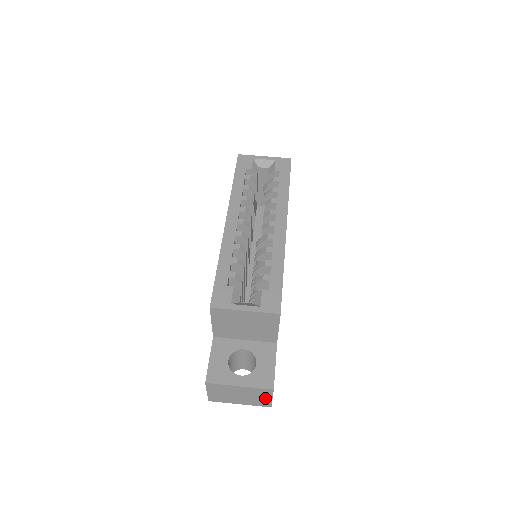
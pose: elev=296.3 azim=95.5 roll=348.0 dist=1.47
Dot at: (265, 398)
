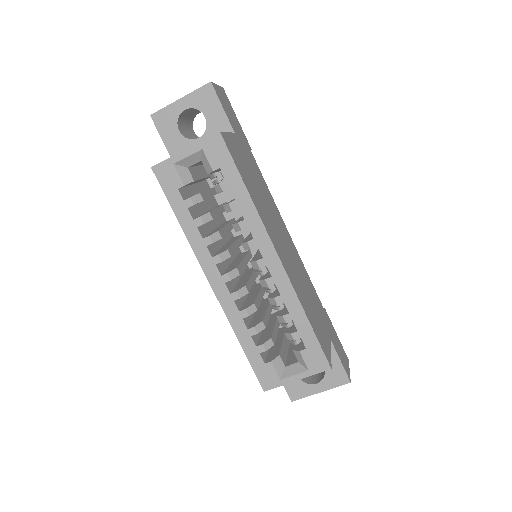
Dot at: occluded
